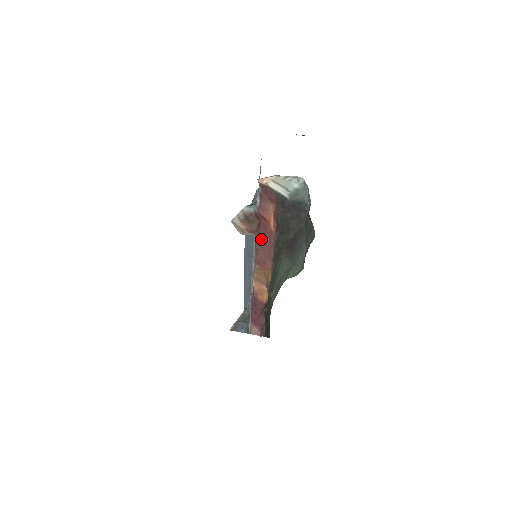
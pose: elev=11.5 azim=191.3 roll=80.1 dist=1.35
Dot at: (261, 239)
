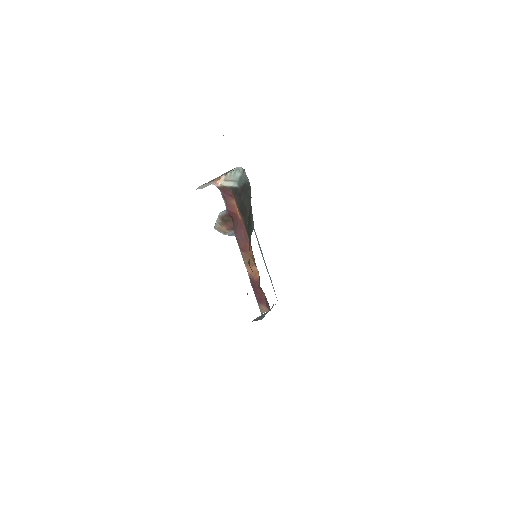
Dot at: (237, 230)
